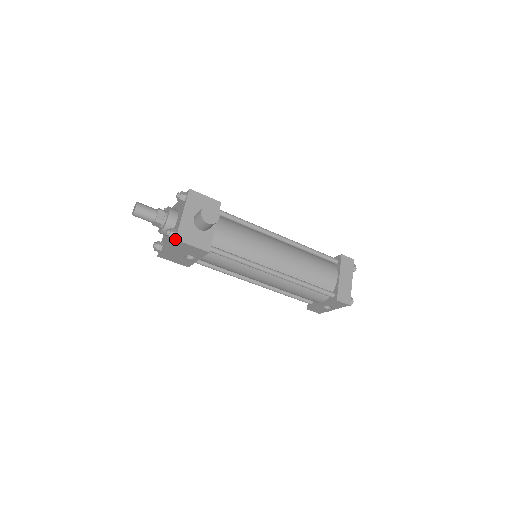
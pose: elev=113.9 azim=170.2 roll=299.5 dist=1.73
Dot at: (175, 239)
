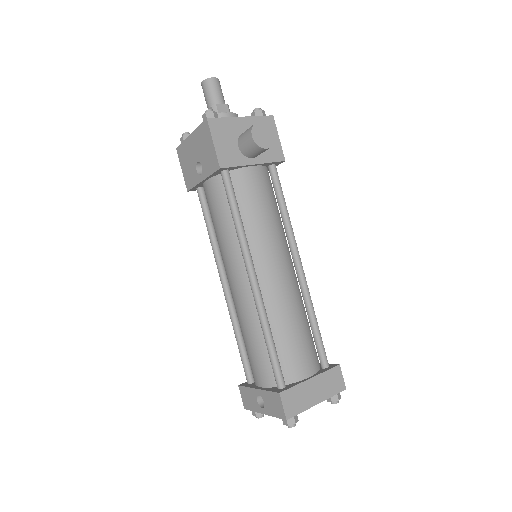
Dot at: (207, 117)
